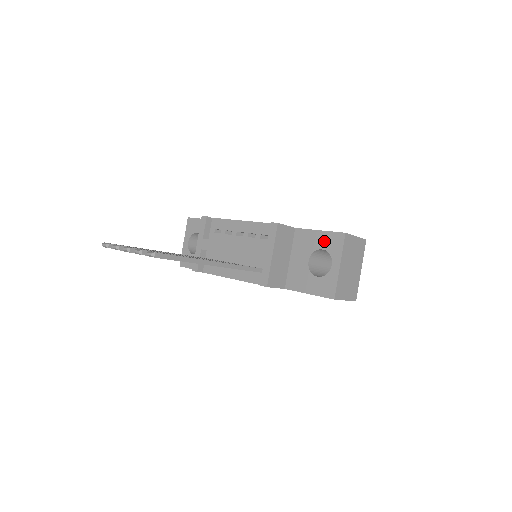
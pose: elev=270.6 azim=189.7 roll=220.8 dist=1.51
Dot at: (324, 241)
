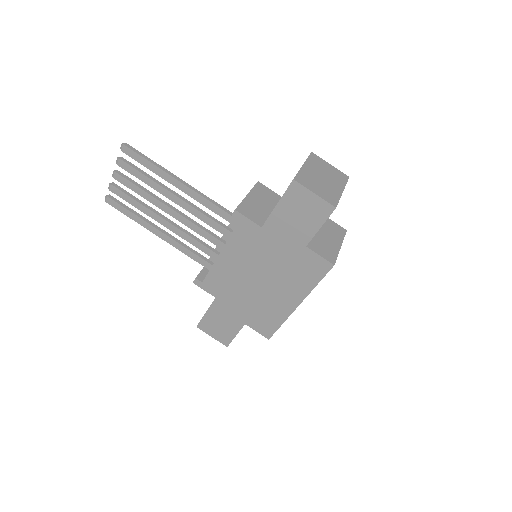
Dot at: occluded
